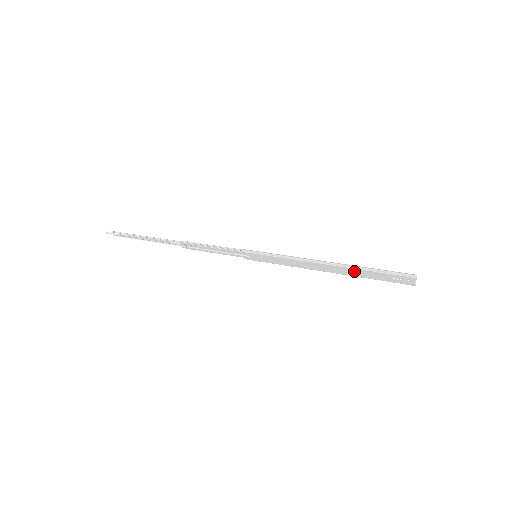
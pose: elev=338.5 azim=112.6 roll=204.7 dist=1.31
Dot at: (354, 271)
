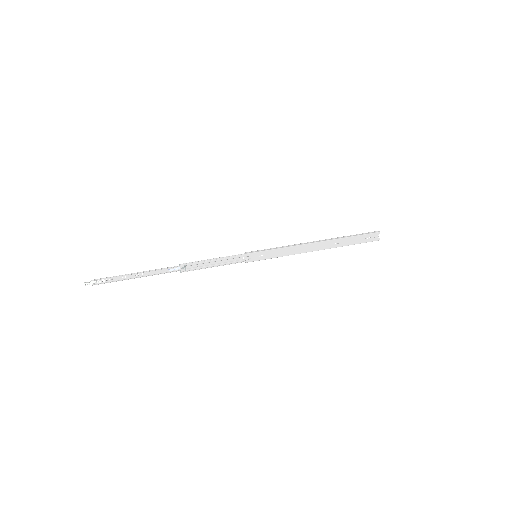
Dot at: (337, 242)
